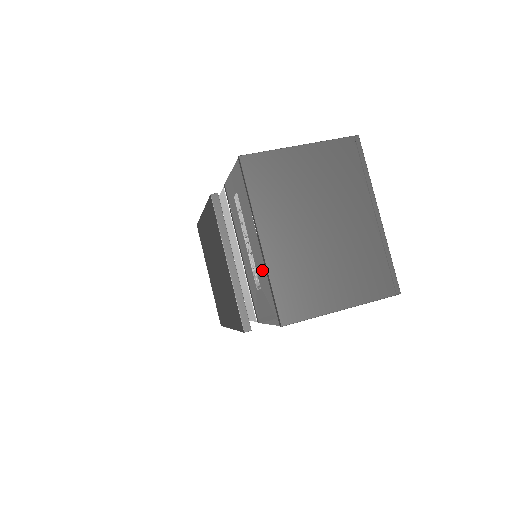
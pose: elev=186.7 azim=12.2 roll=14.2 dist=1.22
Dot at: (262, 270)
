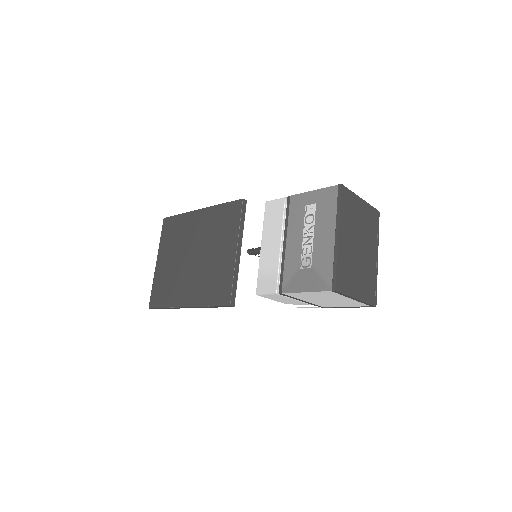
Dot at: (326, 254)
